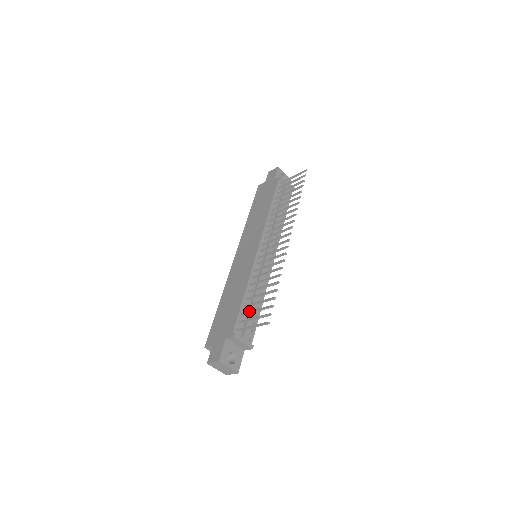
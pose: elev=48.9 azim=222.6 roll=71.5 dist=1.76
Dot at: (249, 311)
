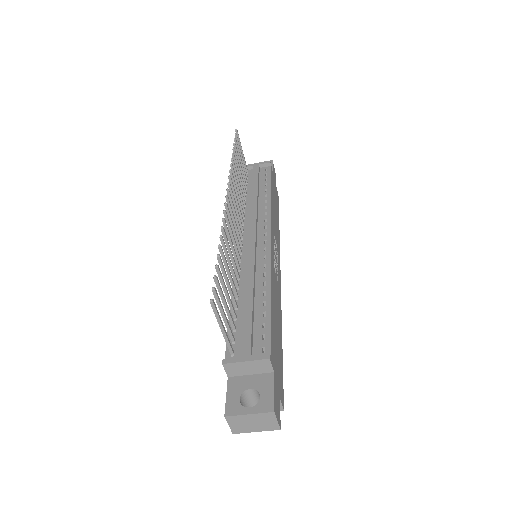
Dot at: occluded
